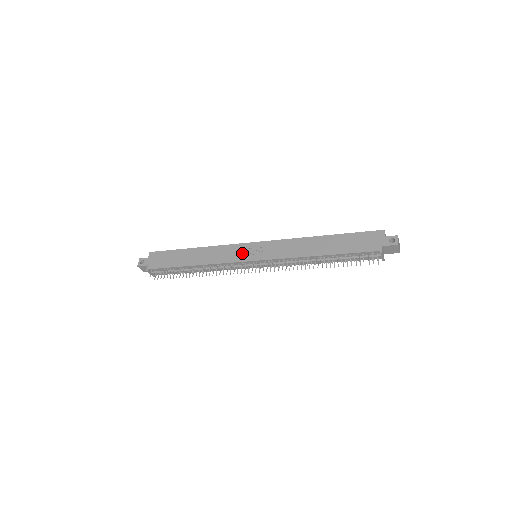
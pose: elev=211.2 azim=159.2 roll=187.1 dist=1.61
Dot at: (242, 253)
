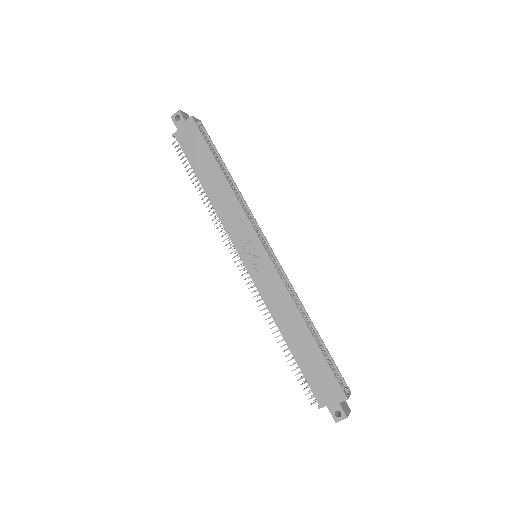
Dot at: (245, 243)
